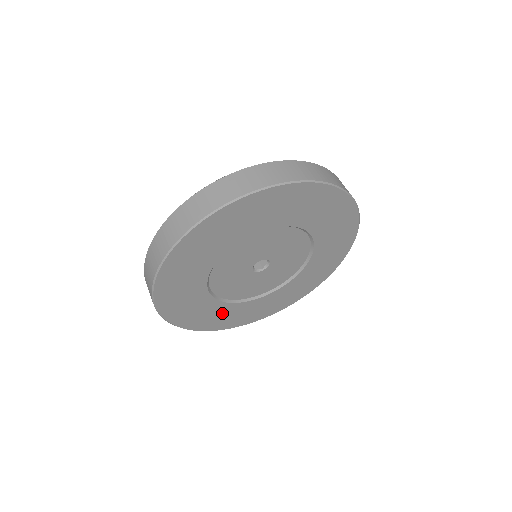
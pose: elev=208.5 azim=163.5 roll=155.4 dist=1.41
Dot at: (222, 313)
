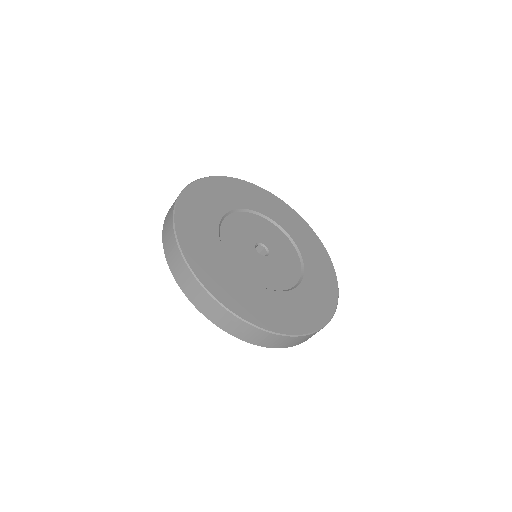
Dot at: (294, 306)
